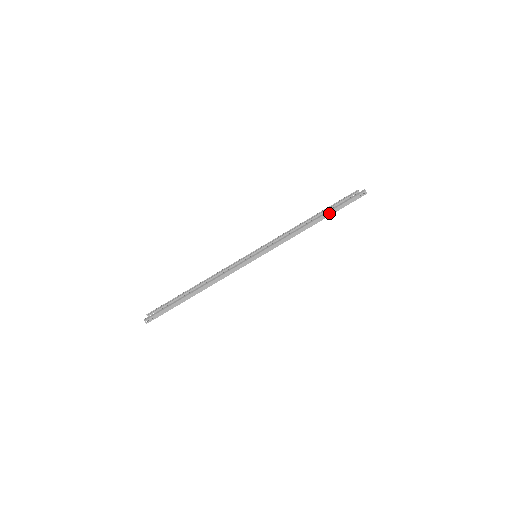
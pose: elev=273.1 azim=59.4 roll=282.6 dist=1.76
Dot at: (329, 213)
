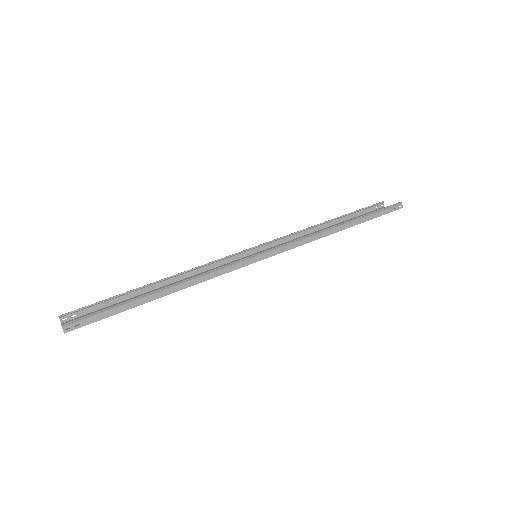
Dot at: (360, 220)
